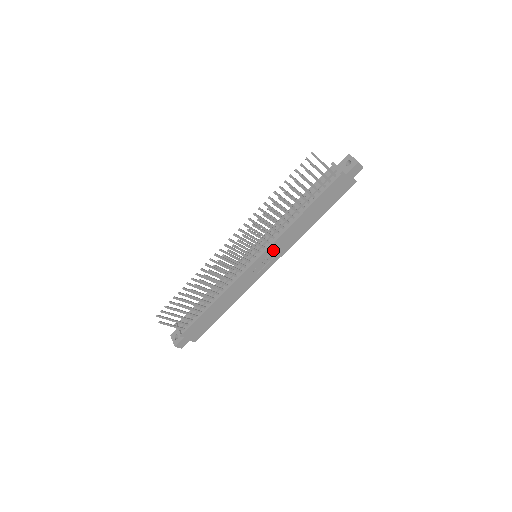
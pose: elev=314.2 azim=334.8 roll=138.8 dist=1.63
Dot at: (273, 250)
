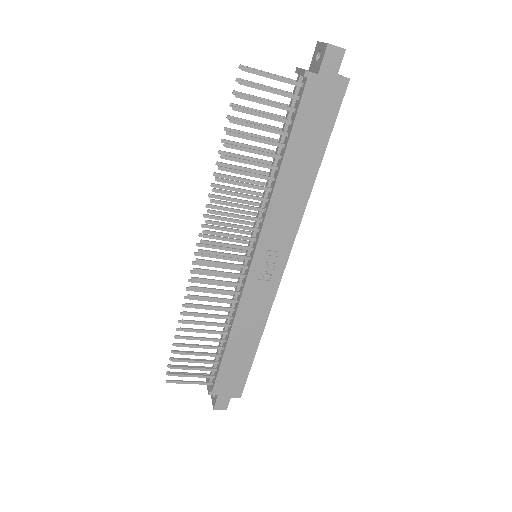
Dot at: (270, 239)
